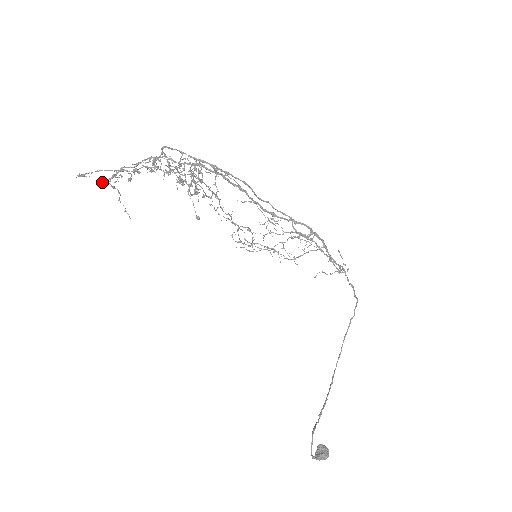
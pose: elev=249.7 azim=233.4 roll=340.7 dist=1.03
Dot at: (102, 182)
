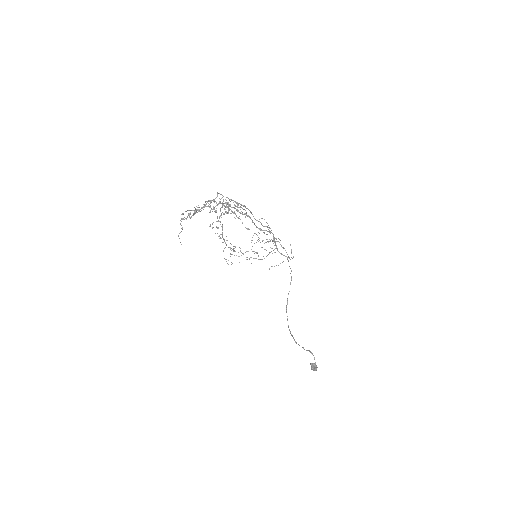
Dot at: (180, 220)
